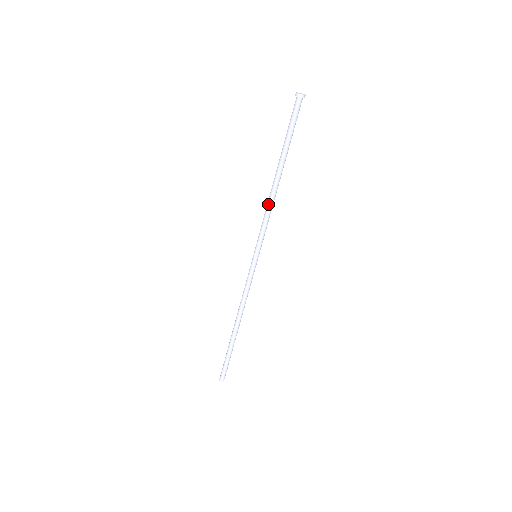
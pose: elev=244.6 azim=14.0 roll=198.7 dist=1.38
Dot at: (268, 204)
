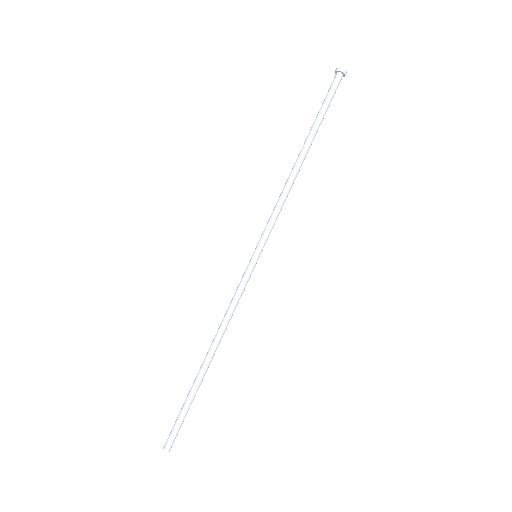
Dot at: (286, 188)
